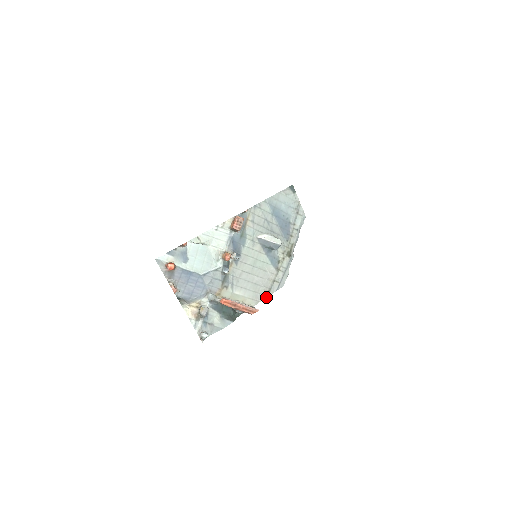
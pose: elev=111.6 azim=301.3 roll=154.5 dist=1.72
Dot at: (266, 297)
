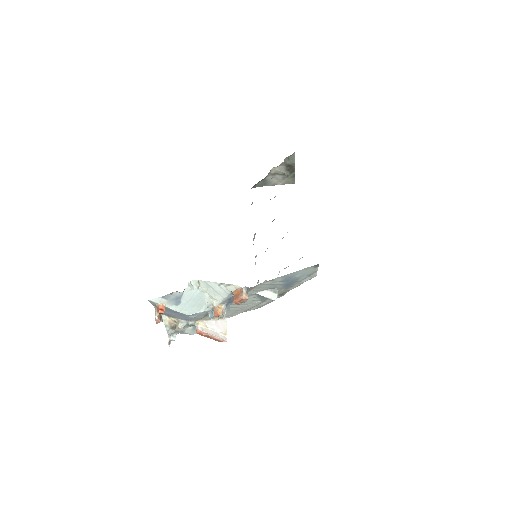
Dot at: (242, 312)
